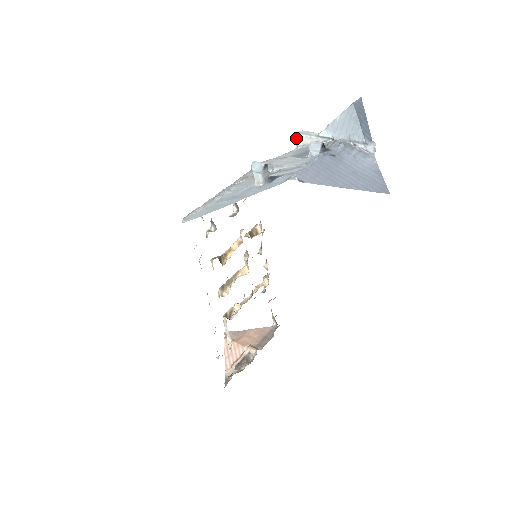
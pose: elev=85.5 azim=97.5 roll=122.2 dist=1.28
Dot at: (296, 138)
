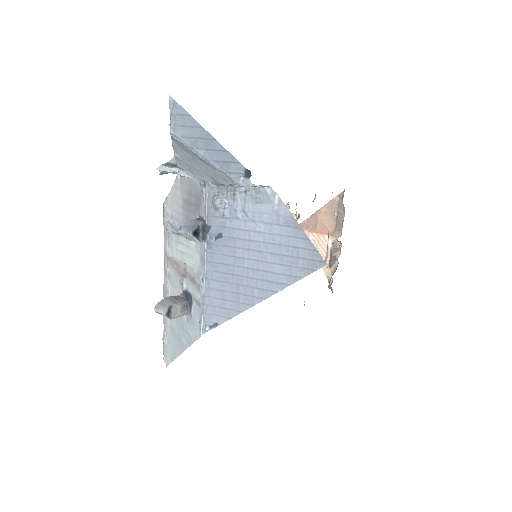
Dot at: (163, 173)
